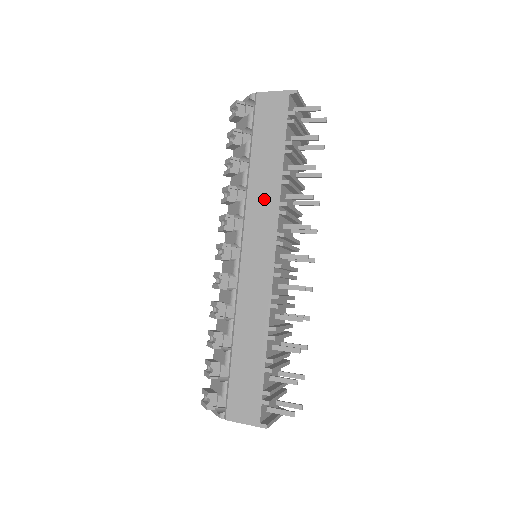
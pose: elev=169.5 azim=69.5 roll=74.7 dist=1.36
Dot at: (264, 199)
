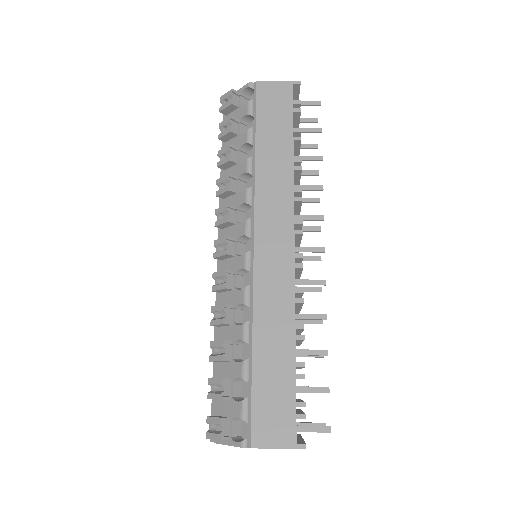
Dot at: (275, 186)
